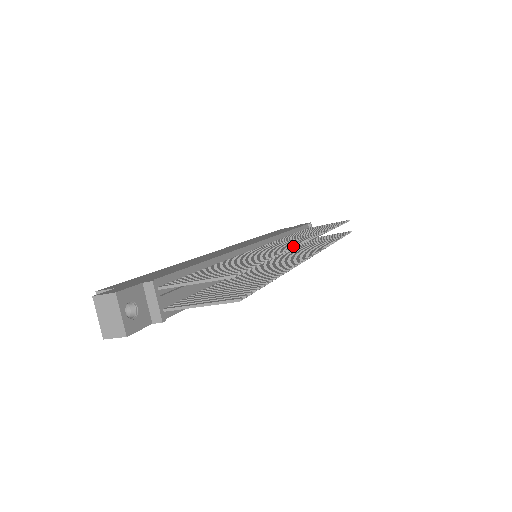
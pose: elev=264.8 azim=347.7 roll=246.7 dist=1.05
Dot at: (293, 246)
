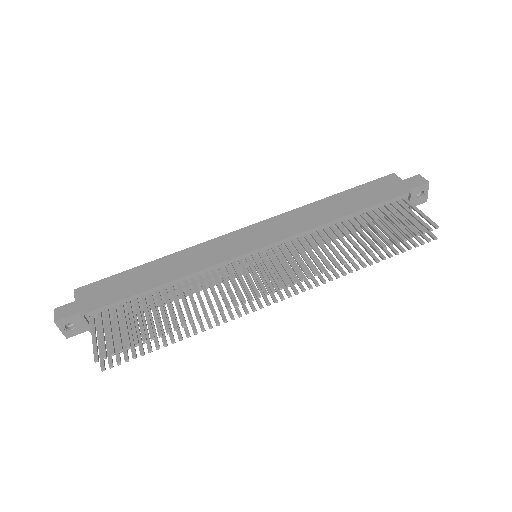
Dot at: occluded
